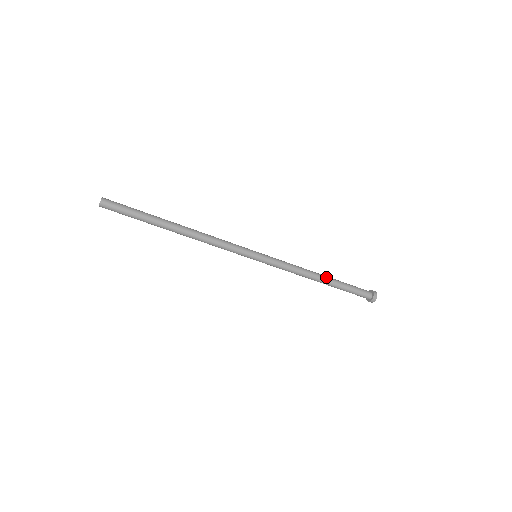
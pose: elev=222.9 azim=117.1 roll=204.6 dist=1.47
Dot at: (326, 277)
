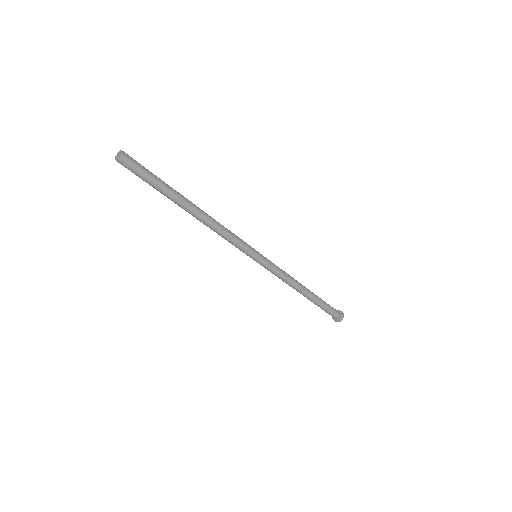
Dot at: (308, 294)
